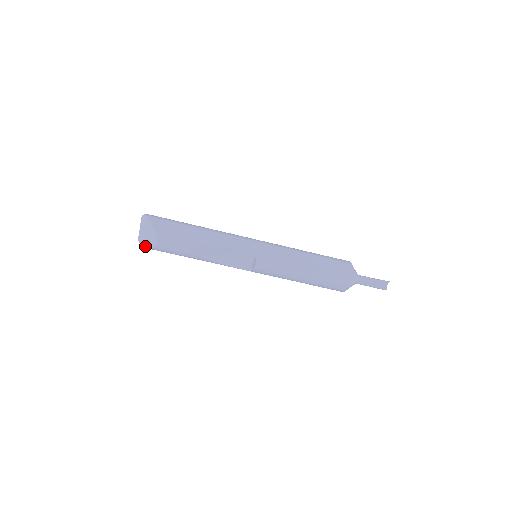
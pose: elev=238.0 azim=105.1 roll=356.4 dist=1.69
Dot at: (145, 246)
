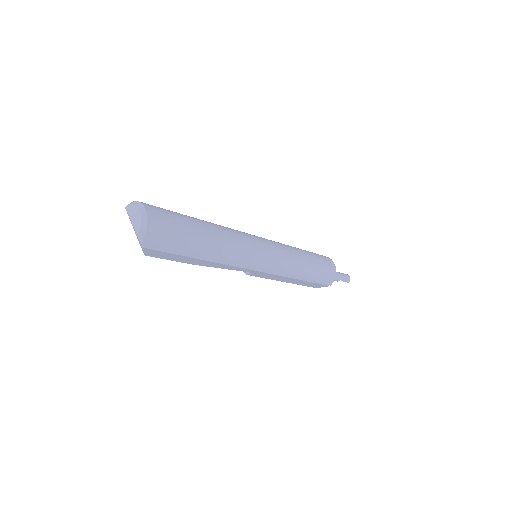
Dot at: occluded
